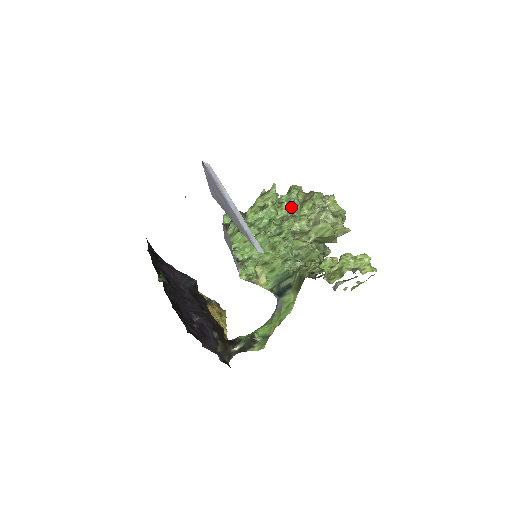
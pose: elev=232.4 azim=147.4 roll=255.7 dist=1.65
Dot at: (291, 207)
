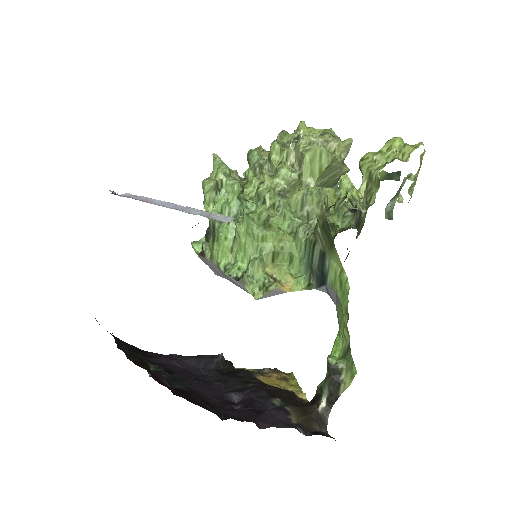
Dot at: (261, 173)
